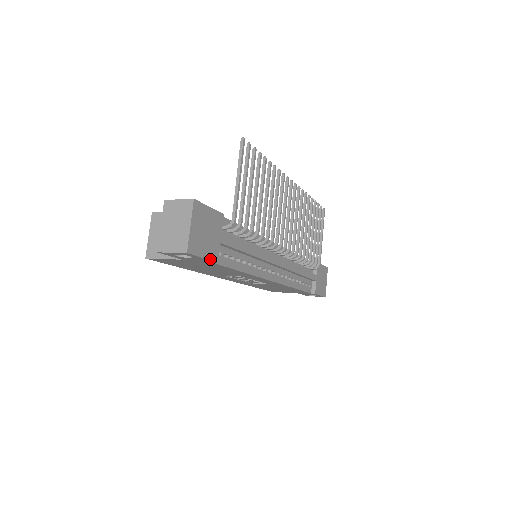
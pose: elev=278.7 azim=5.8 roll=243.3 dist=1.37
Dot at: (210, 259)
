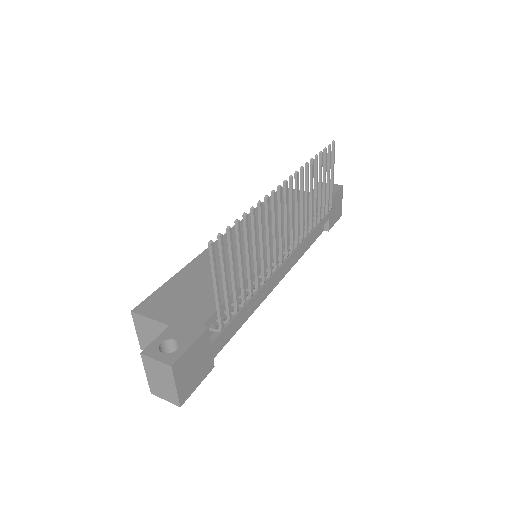
Dot at: (205, 376)
